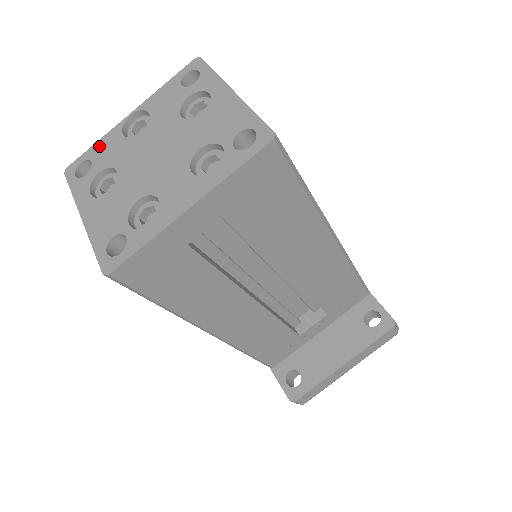
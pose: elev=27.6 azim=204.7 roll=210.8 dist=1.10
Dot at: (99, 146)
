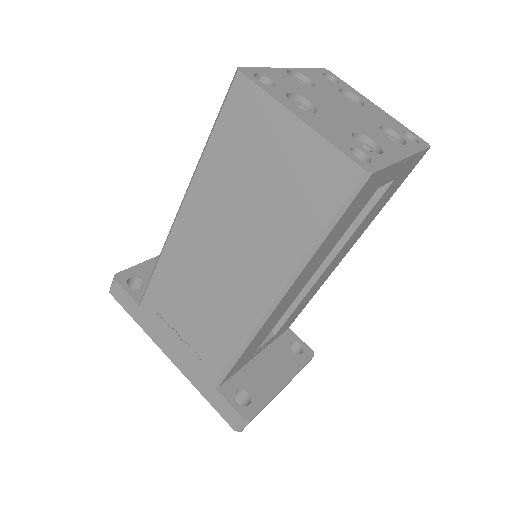
Dot at: (270, 72)
